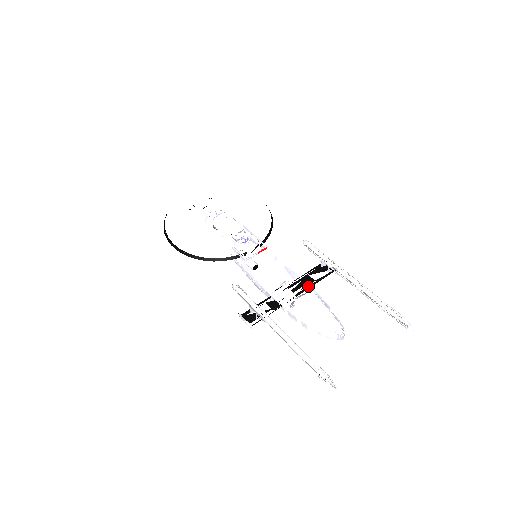
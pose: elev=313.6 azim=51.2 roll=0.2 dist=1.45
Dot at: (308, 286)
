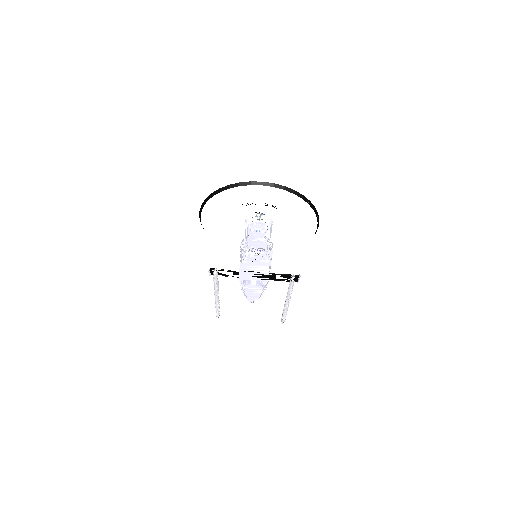
Dot at: (269, 278)
